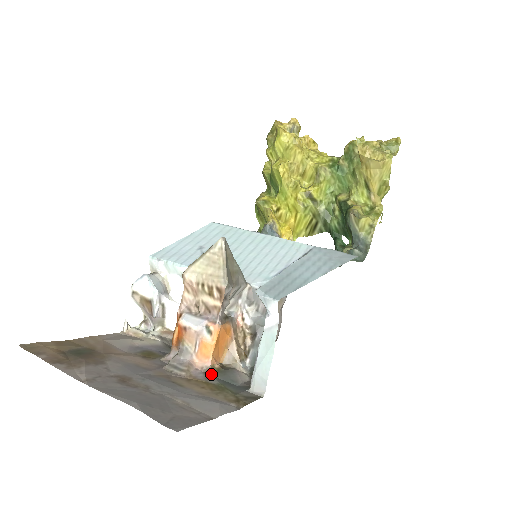
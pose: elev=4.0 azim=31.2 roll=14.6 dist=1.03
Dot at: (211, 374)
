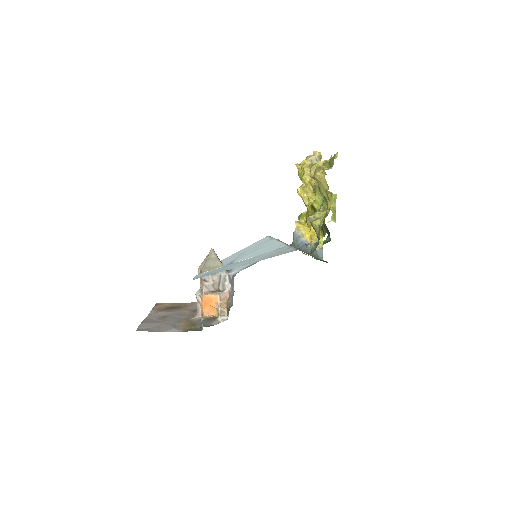
Dot at: (202, 320)
